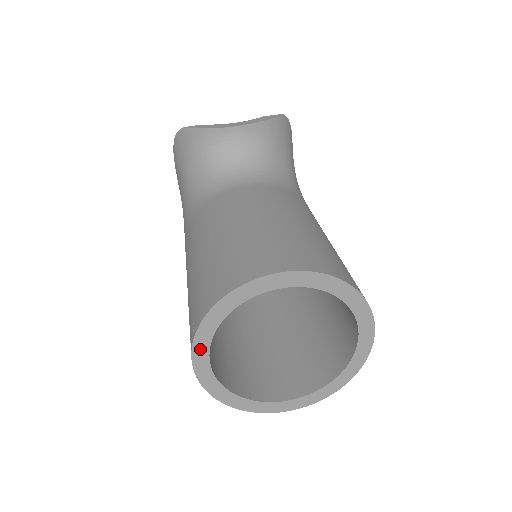
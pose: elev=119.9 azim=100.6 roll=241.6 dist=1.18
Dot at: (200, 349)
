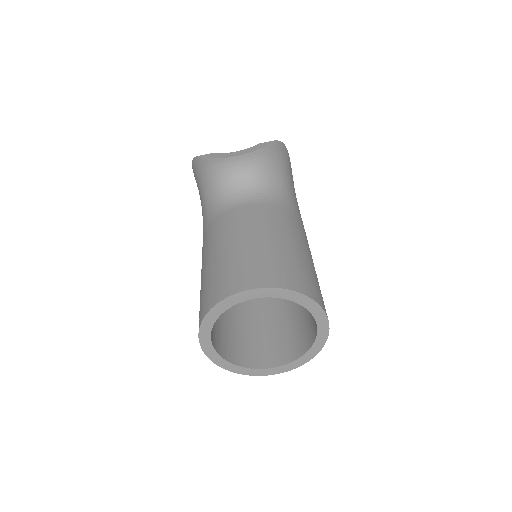
Dot at: (204, 336)
